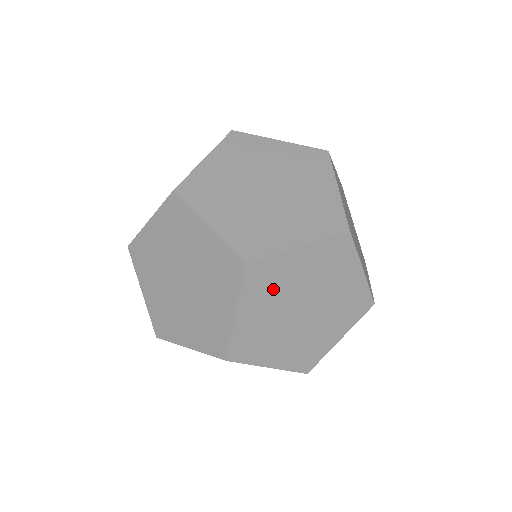
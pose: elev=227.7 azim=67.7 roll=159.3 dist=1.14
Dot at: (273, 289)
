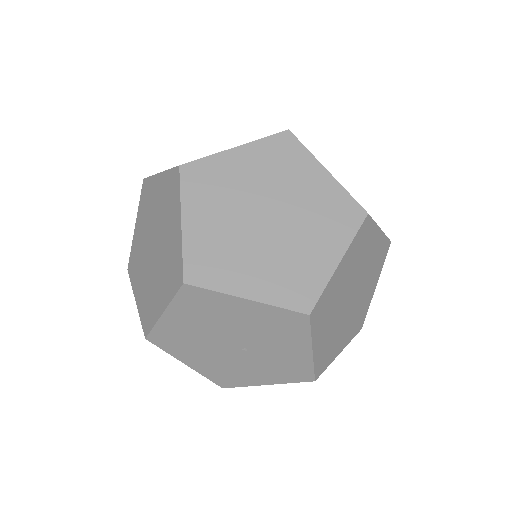
Dot at: (358, 257)
